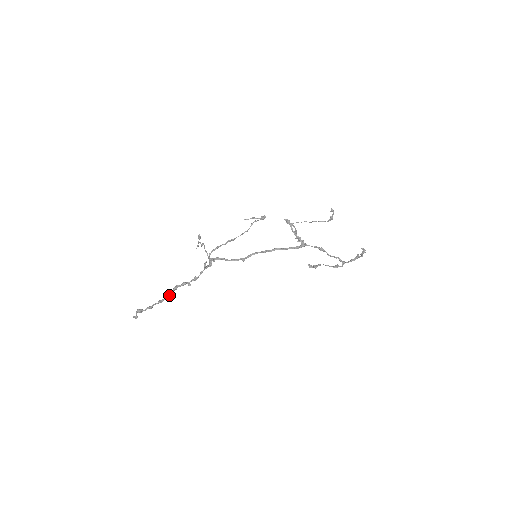
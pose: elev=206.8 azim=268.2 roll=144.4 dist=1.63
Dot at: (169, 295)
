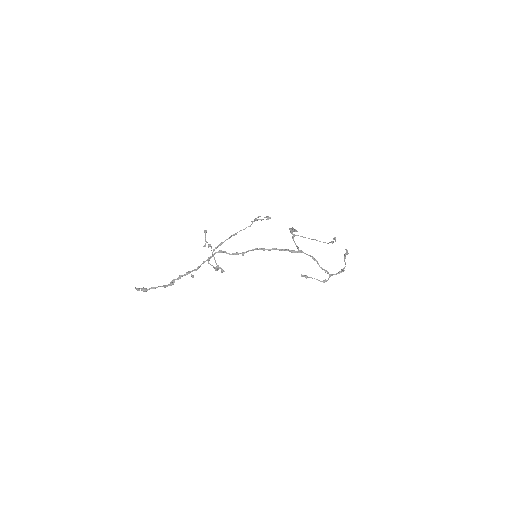
Dot at: (173, 283)
